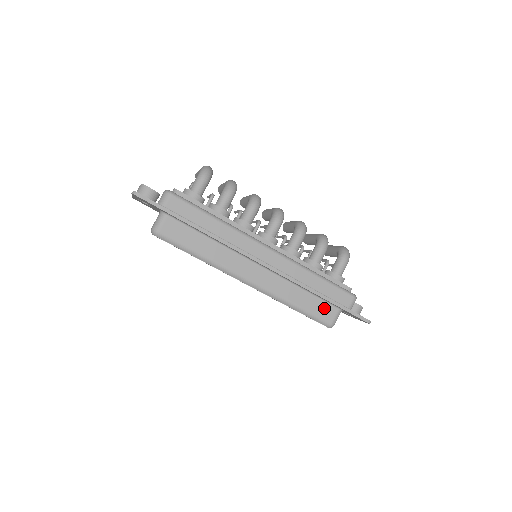
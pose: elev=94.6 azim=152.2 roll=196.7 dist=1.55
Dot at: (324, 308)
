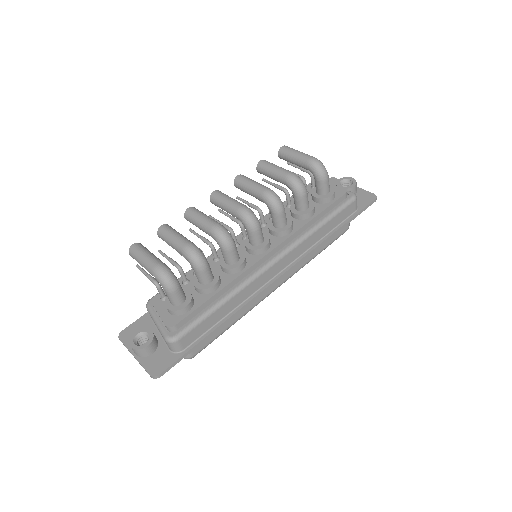
Dot at: occluded
